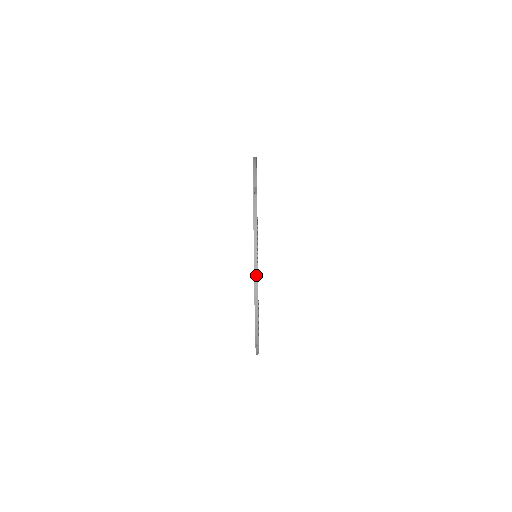
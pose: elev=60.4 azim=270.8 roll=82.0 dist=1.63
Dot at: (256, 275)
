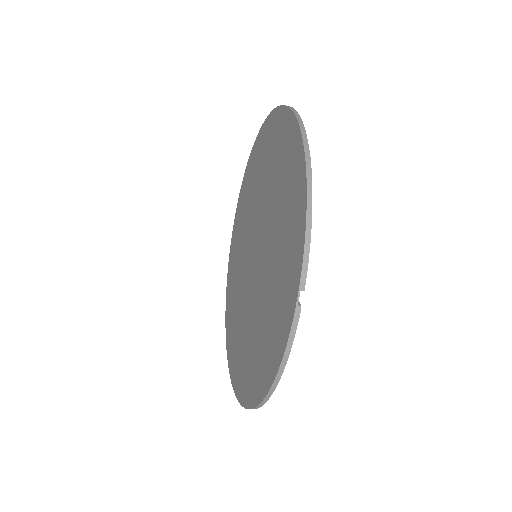
Dot at: (265, 401)
